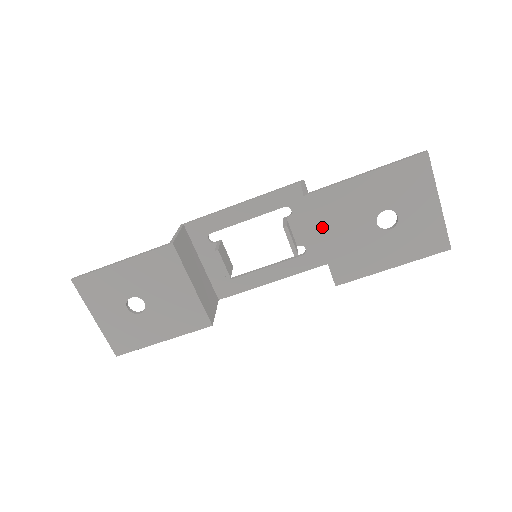
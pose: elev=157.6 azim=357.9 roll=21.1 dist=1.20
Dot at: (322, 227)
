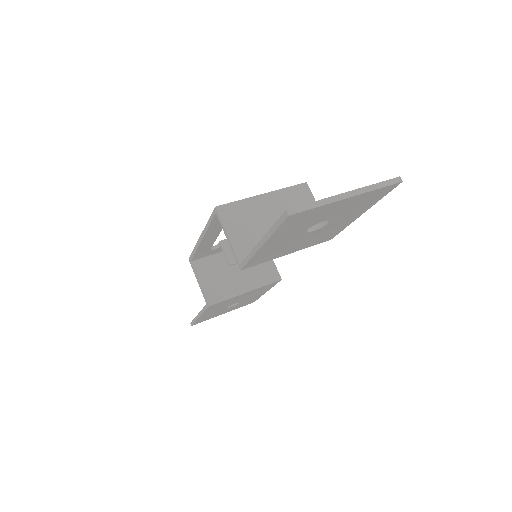
Dot at: (277, 256)
